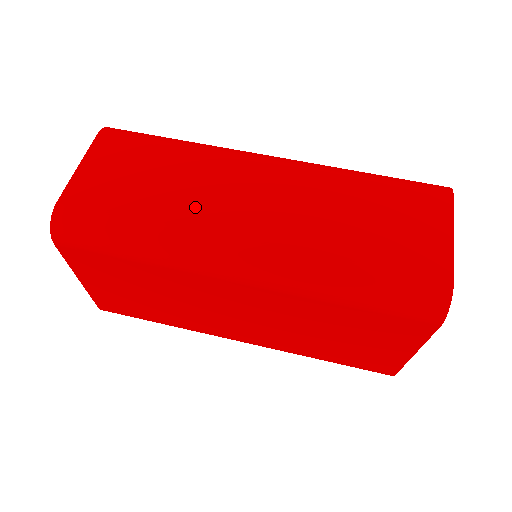
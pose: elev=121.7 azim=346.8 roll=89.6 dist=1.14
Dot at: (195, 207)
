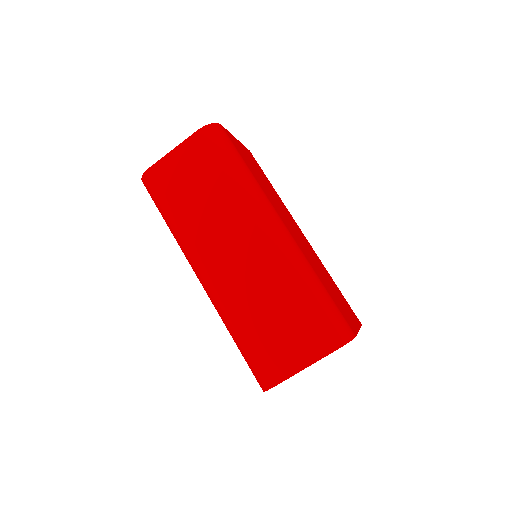
Dot at: (204, 230)
